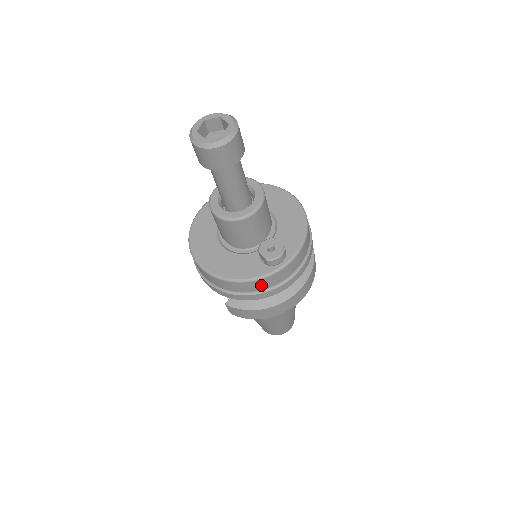
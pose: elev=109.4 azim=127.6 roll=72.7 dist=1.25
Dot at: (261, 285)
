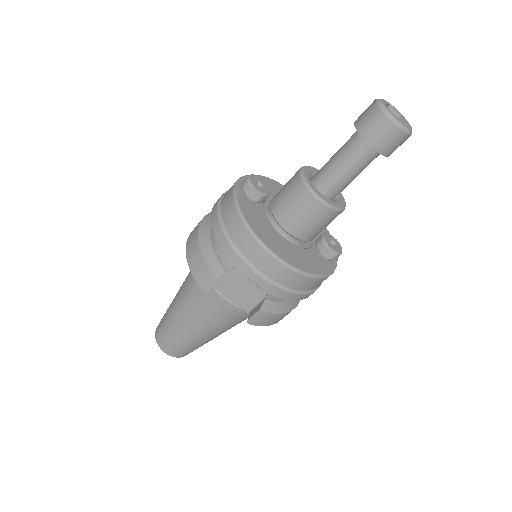
Dot at: occluded
